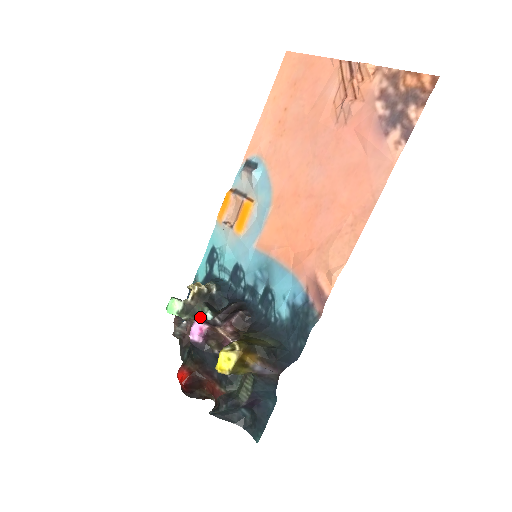
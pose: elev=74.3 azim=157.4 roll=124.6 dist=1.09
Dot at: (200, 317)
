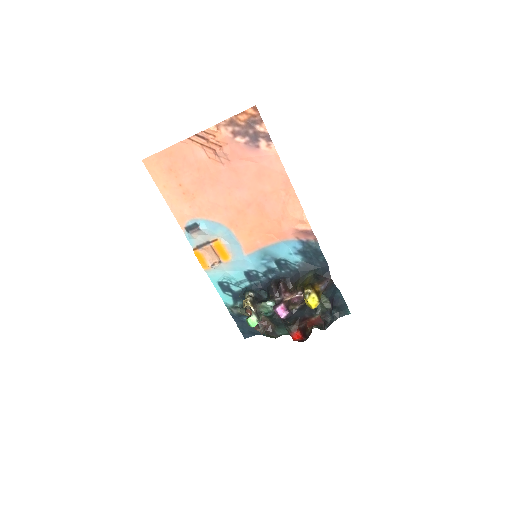
Dot at: (264, 311)
